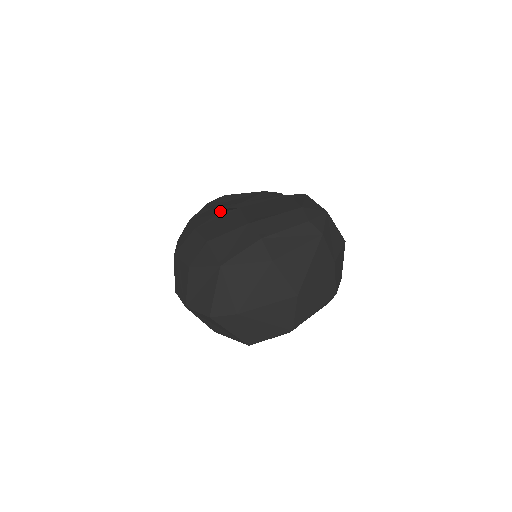
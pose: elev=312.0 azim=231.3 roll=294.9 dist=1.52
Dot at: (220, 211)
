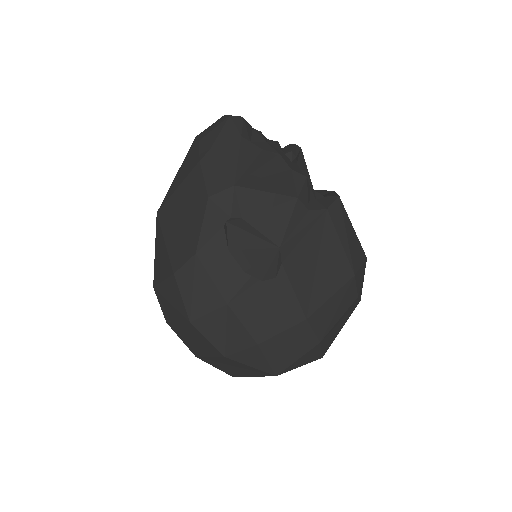
Dot at: (259, 273)
